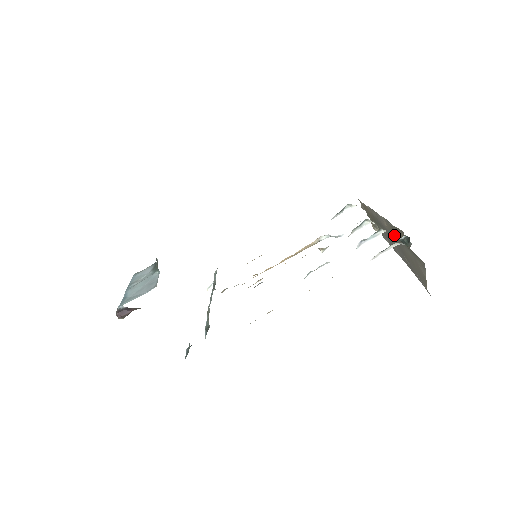
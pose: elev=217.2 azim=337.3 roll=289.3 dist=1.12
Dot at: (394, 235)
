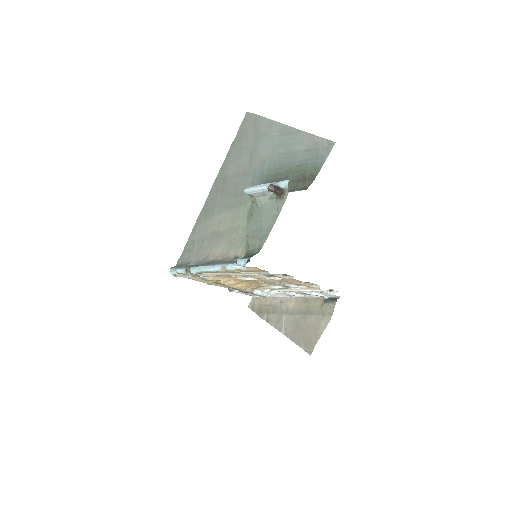
Dot at: (298, 311)
